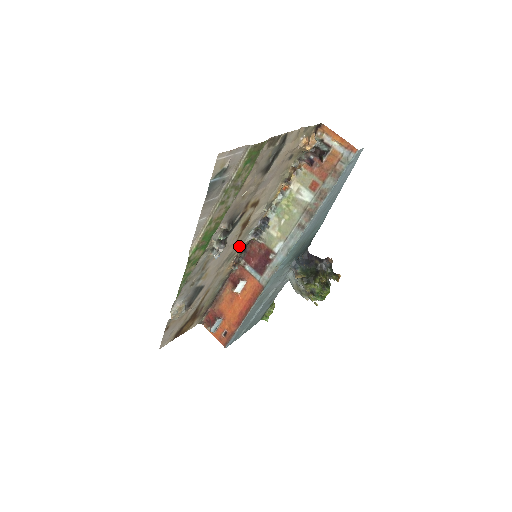
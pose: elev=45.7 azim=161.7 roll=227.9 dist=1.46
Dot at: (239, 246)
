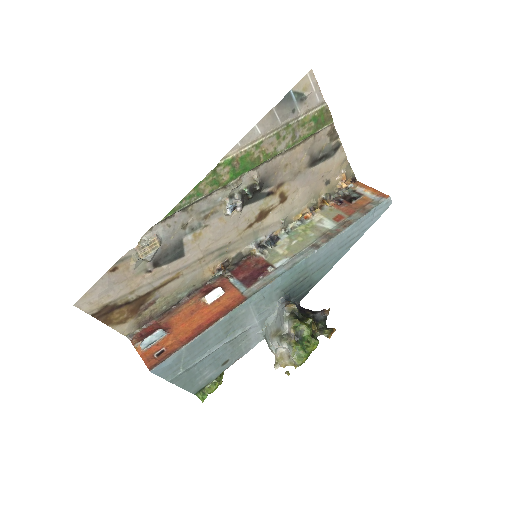
Dot at: (238, 246)
